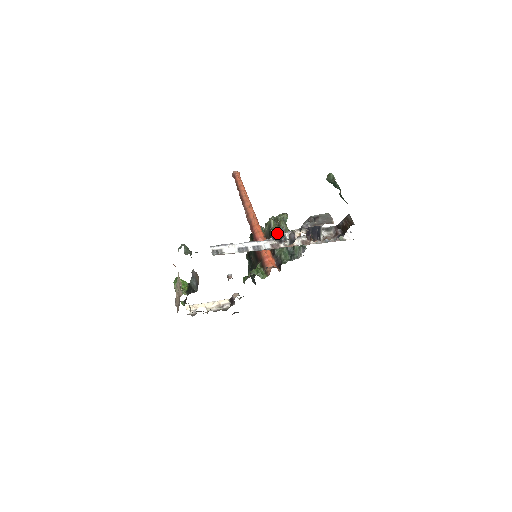
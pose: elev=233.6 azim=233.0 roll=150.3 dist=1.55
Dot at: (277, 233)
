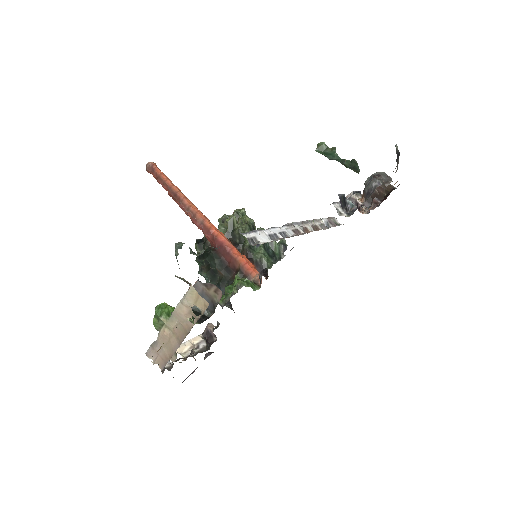
Dot at: (342, 198)
